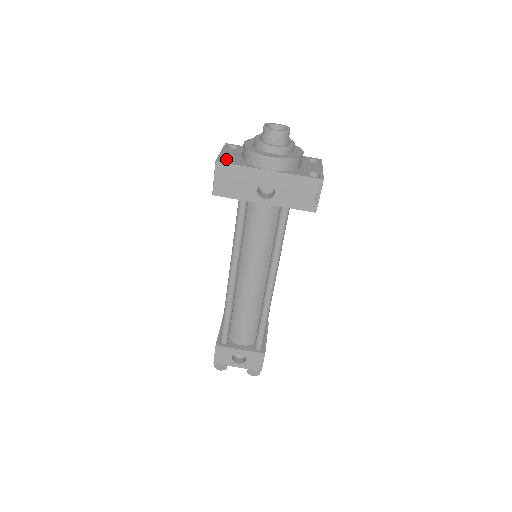
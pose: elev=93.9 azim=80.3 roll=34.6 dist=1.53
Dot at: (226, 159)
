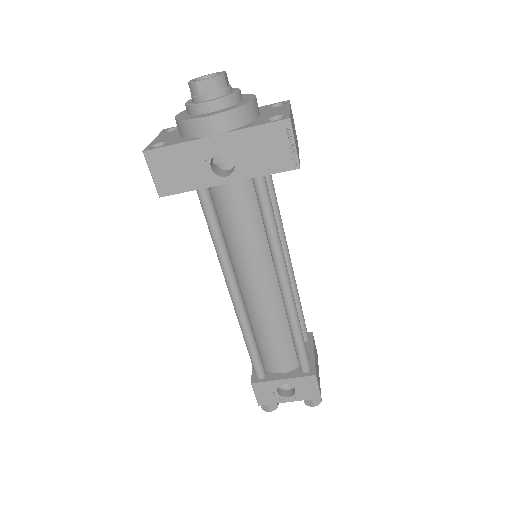
Dot at: (159, 145)
